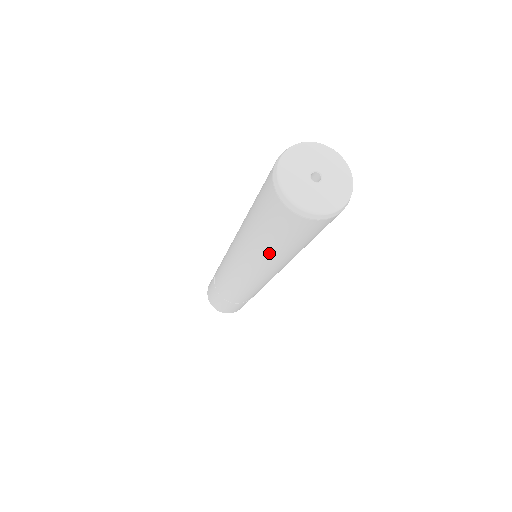
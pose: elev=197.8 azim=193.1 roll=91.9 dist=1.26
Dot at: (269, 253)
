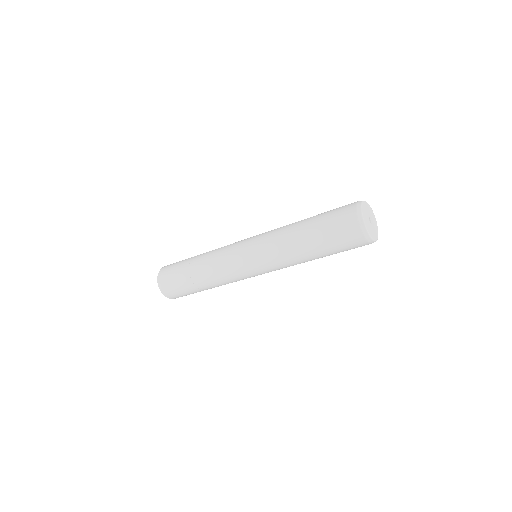
Dot at: (308, 255)
